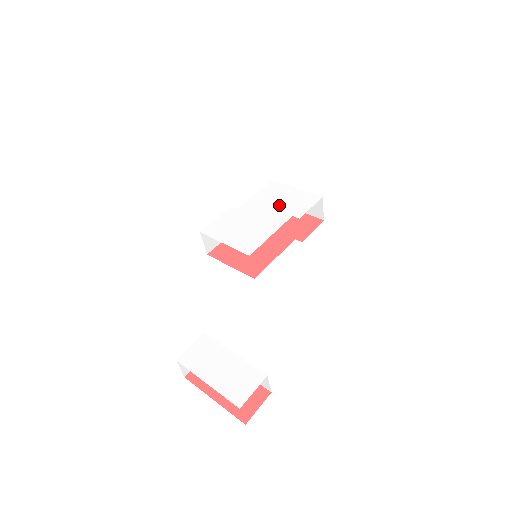
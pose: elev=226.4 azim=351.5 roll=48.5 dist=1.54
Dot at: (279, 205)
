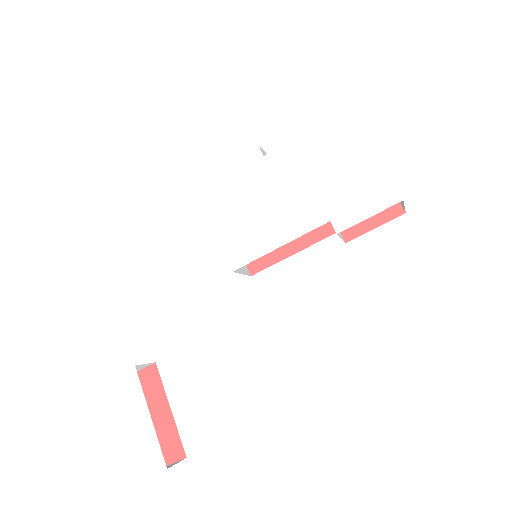
Dot at: (324, 182)
